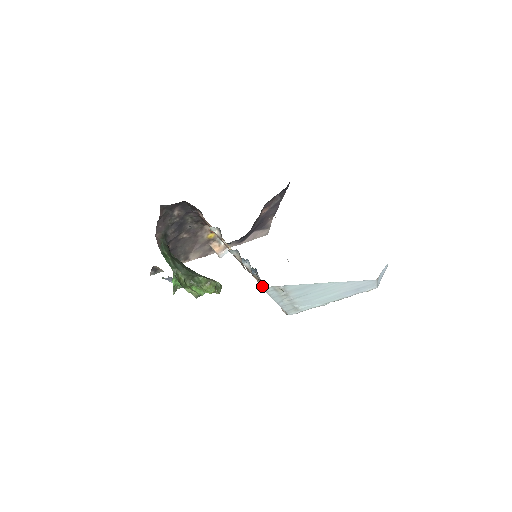
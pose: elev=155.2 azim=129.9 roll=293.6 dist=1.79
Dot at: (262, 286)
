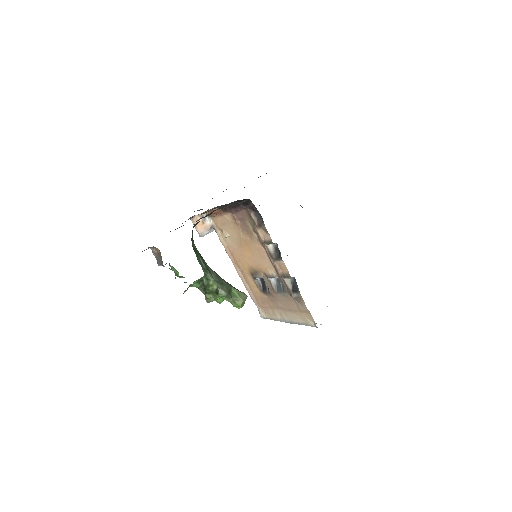
Dot at: (245, 284)
